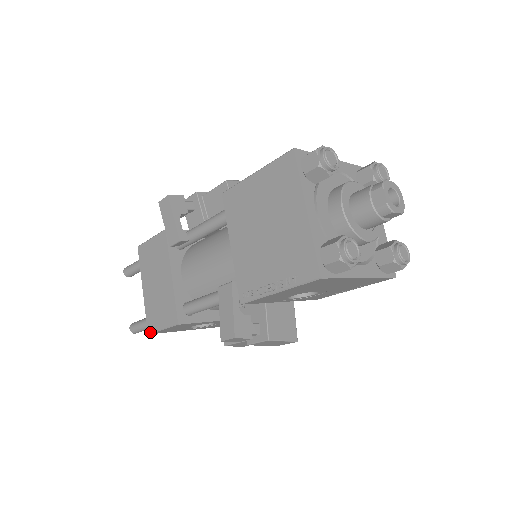
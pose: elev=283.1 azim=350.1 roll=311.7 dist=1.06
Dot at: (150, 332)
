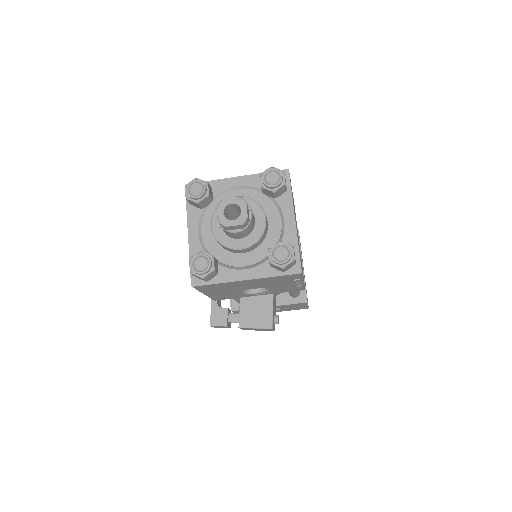
Dot at: occluded
